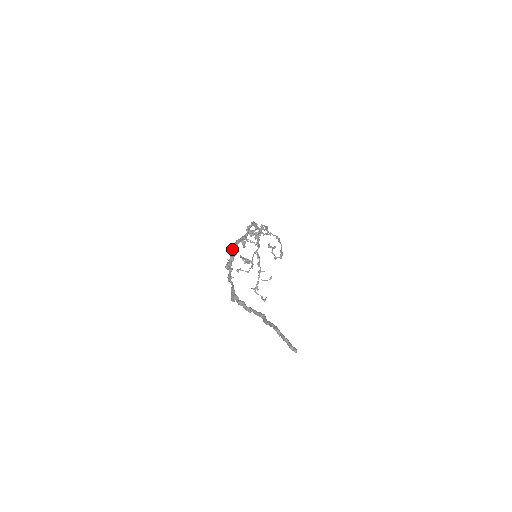
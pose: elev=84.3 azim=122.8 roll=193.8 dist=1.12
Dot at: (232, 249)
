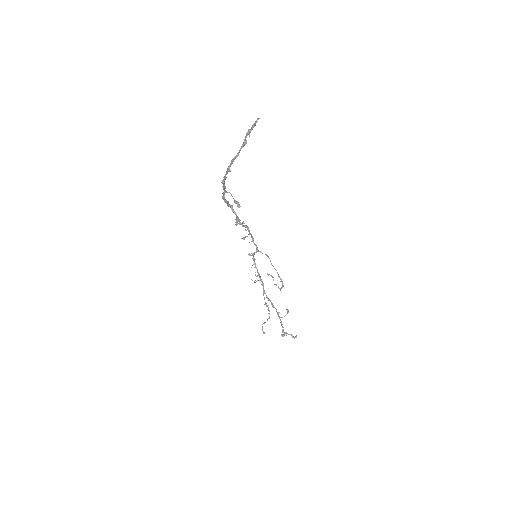
Dot at: (225, 200)
